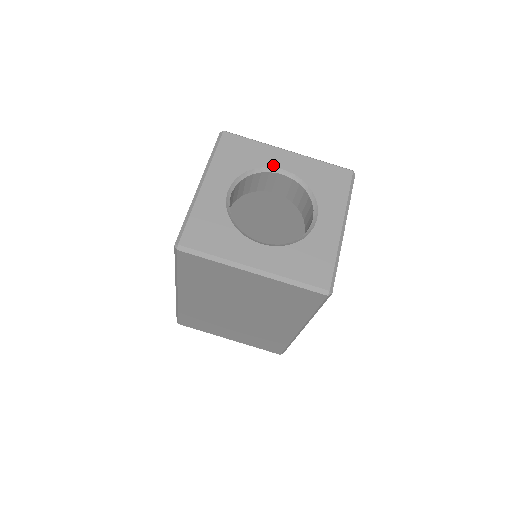
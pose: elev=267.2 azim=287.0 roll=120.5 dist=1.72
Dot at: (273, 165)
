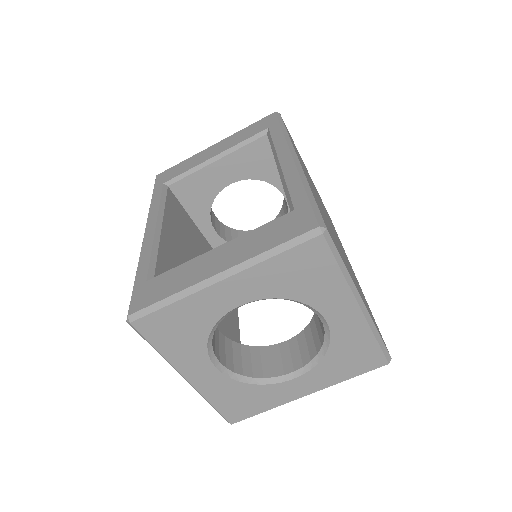
Dot at: (323, 311)
